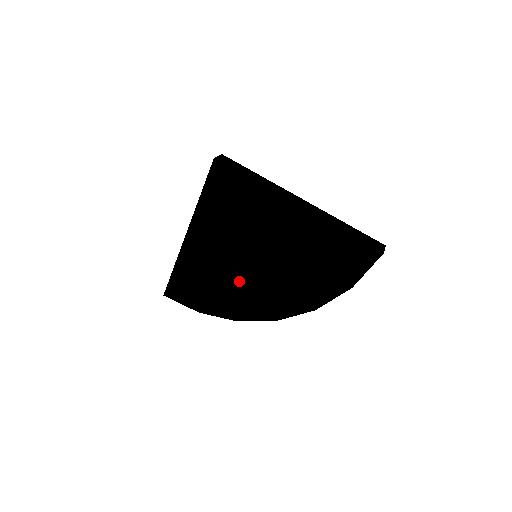
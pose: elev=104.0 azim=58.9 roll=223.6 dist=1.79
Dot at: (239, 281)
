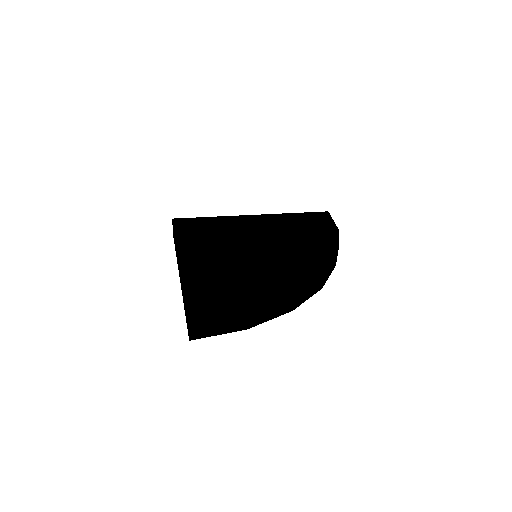
Dot at: (261, 265)
